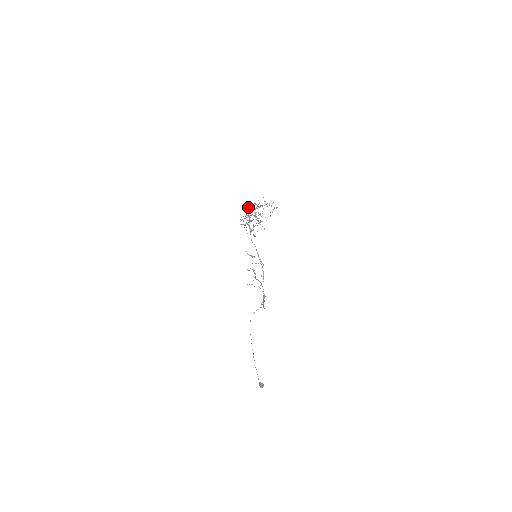
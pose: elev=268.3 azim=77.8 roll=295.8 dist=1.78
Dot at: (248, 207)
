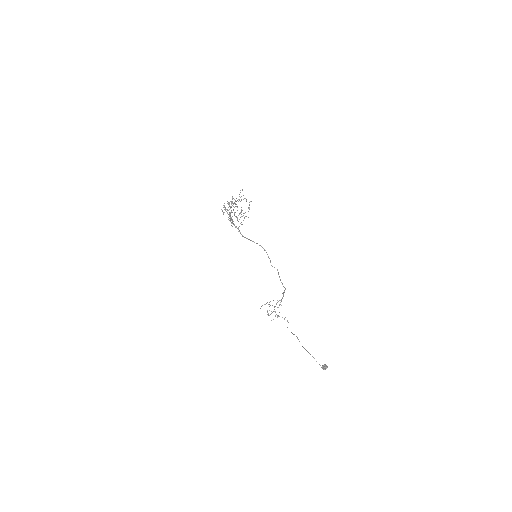
Dot at: occluded
